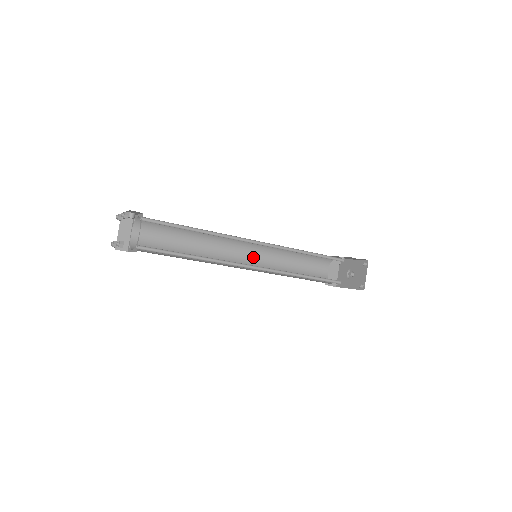
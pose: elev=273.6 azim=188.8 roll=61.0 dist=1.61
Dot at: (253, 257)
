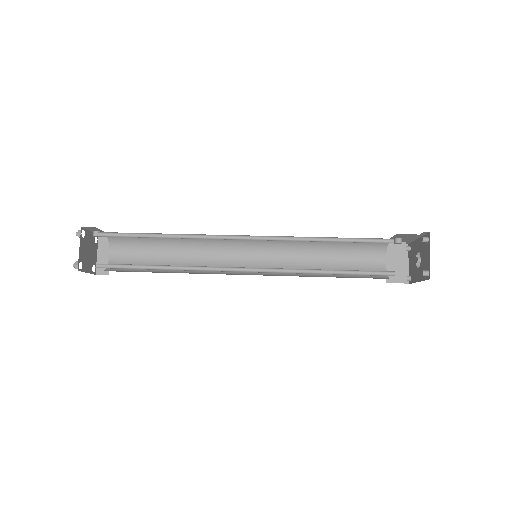
Dot at: (263, 259)
